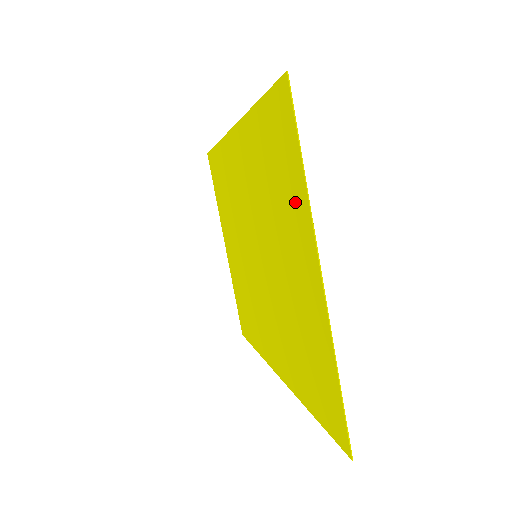
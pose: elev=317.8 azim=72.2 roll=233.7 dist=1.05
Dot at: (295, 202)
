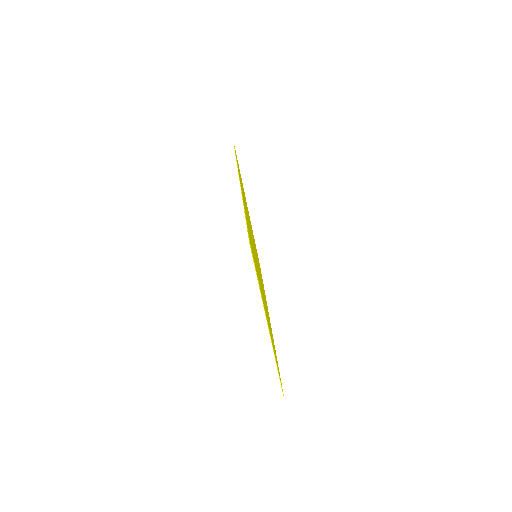
Dot at: occluded
